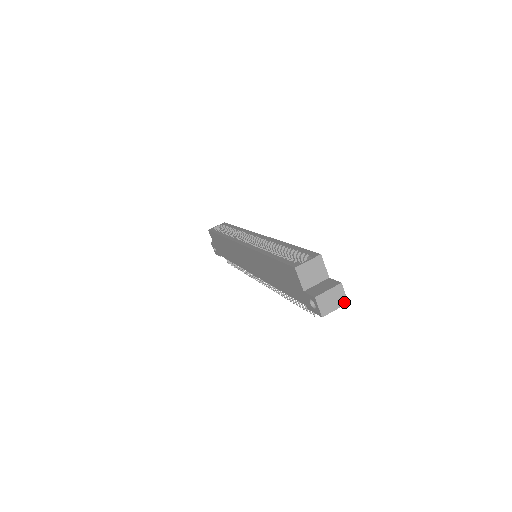
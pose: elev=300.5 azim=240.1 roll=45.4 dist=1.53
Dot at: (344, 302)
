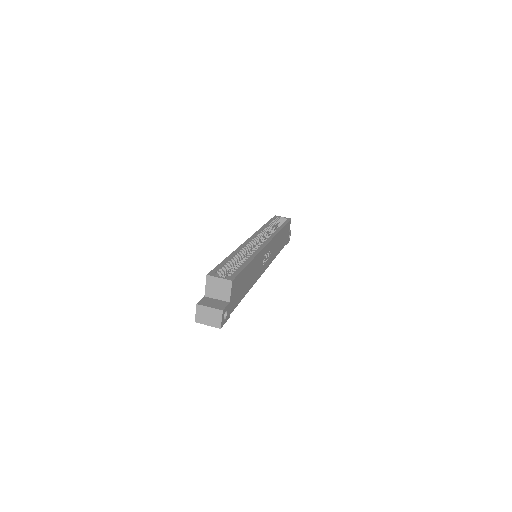
Dot at: (218, 325)
